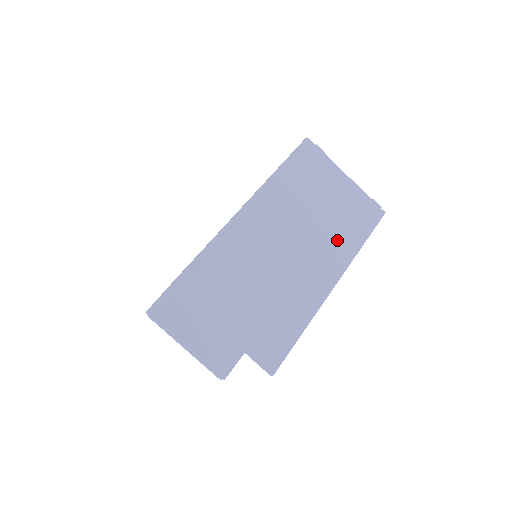
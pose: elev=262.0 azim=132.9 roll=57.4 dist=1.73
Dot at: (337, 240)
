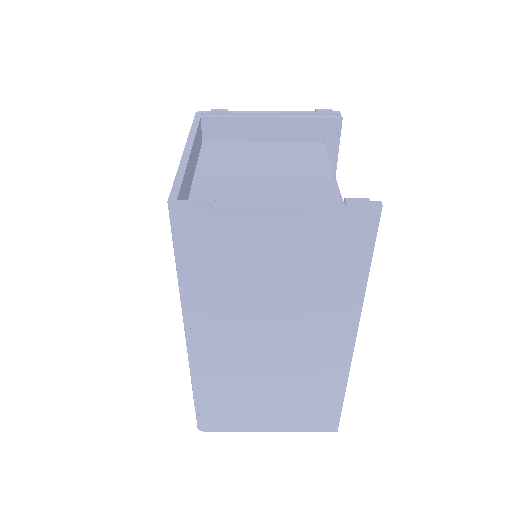
Dot at: (324, 301)
